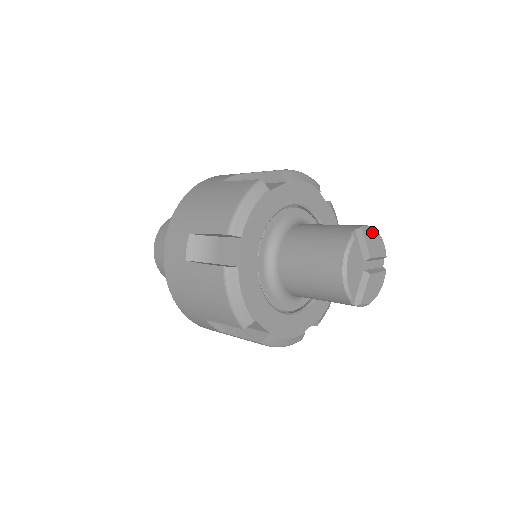
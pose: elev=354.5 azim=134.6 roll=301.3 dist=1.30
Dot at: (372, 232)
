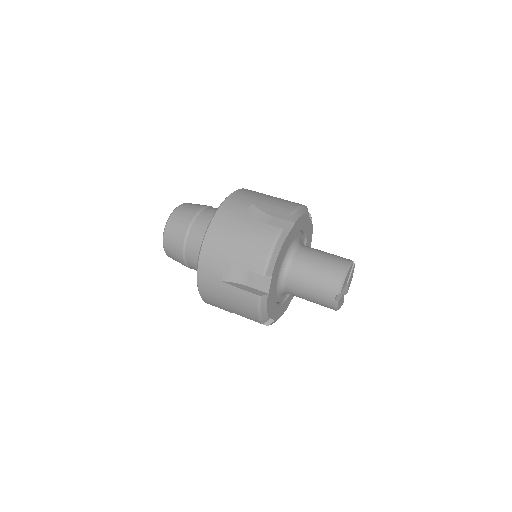
Dot at: (344, 281)
